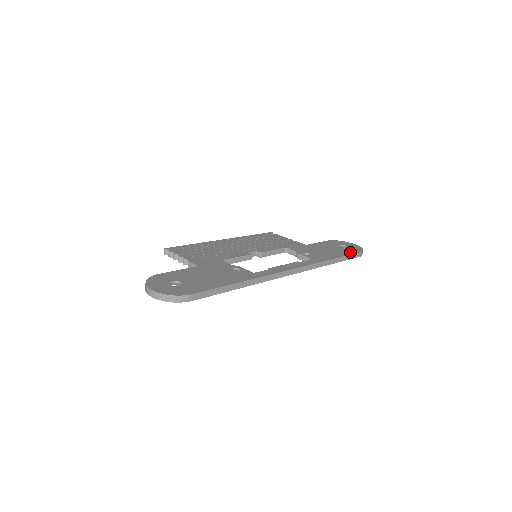
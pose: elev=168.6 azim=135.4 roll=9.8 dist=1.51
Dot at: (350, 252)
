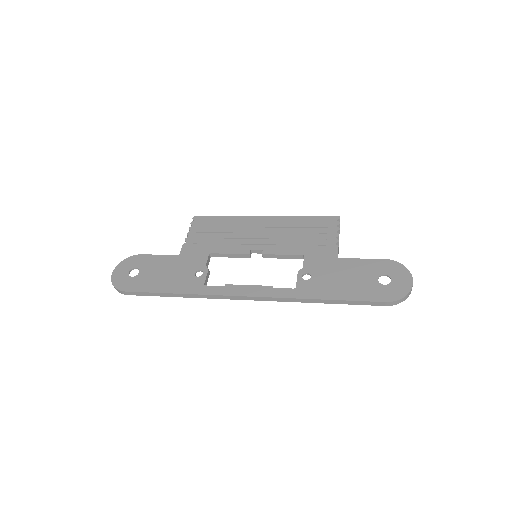
Dot at: (369, 296)
